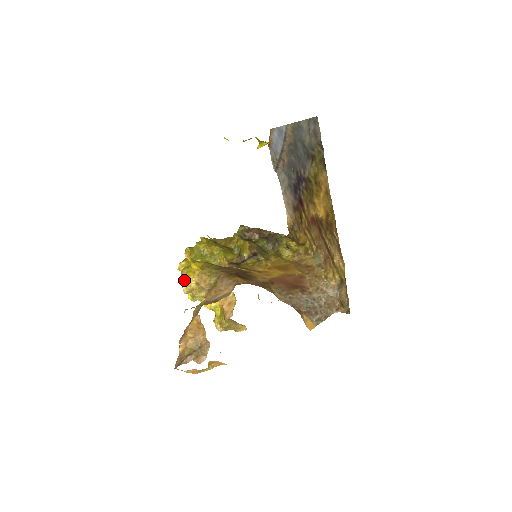
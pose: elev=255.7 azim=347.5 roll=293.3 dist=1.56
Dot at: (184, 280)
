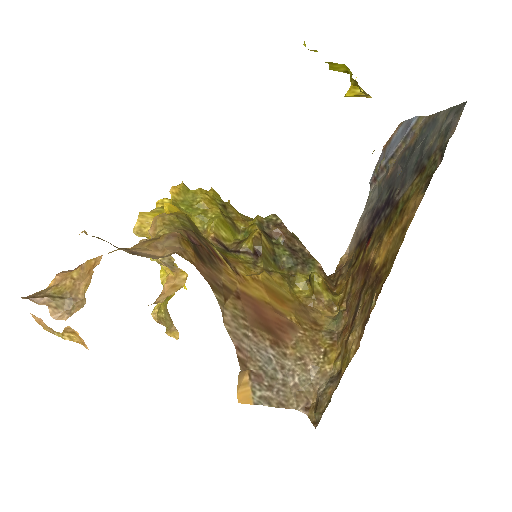
Dot at: (145, 216)
